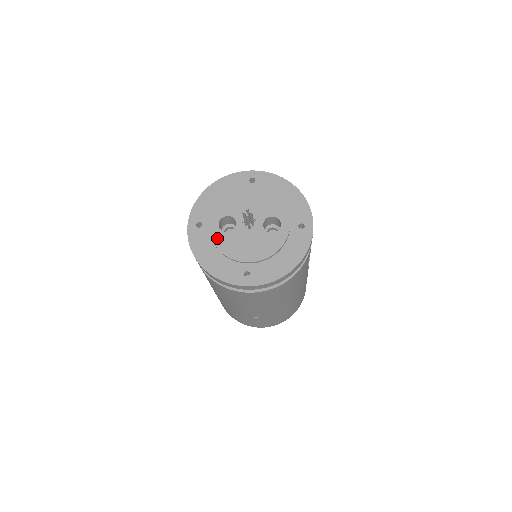
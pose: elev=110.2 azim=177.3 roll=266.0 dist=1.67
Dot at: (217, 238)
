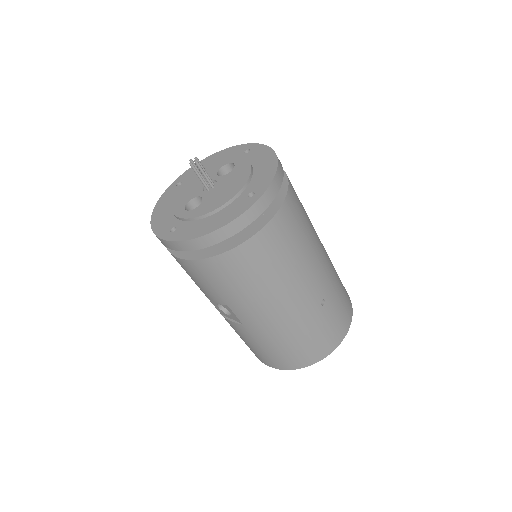
Dot at: (197, 213)
